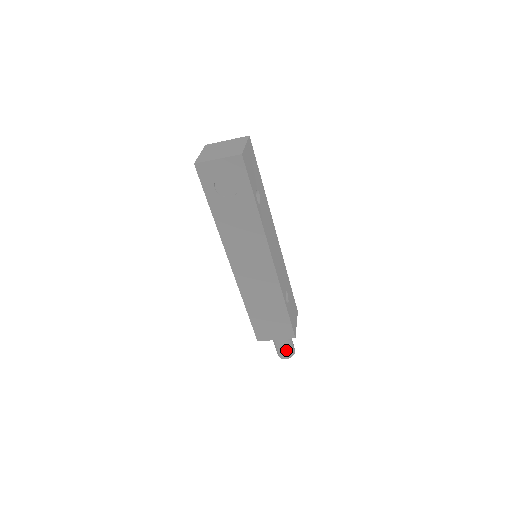
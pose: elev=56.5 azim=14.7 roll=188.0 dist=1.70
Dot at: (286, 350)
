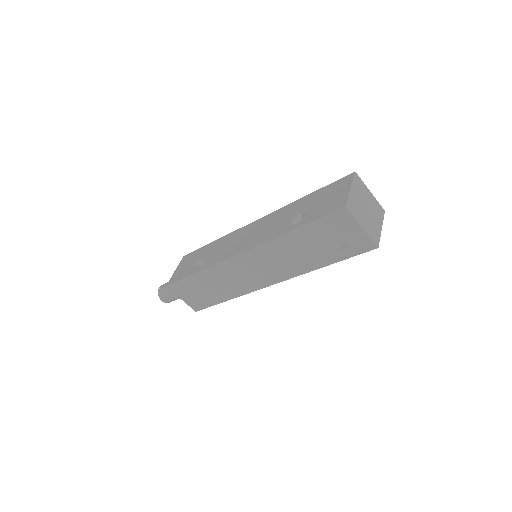
Dot at: (172, 299)
